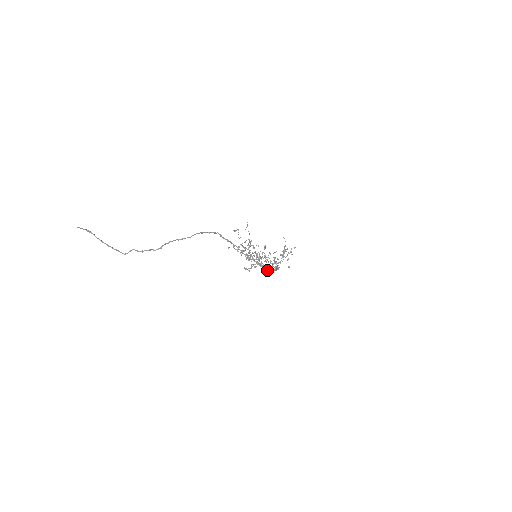
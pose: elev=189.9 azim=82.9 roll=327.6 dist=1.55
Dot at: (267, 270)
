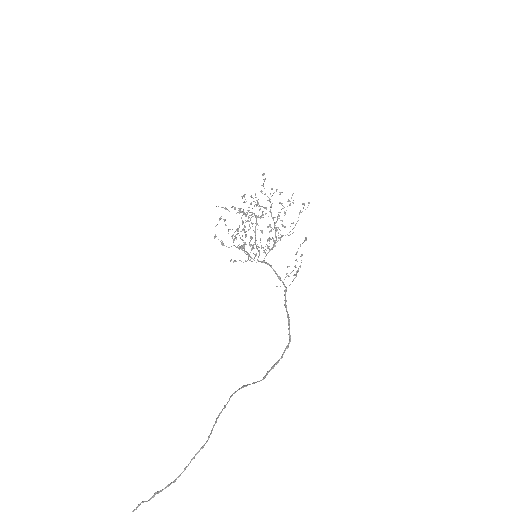
Dot at: (271, 231)
